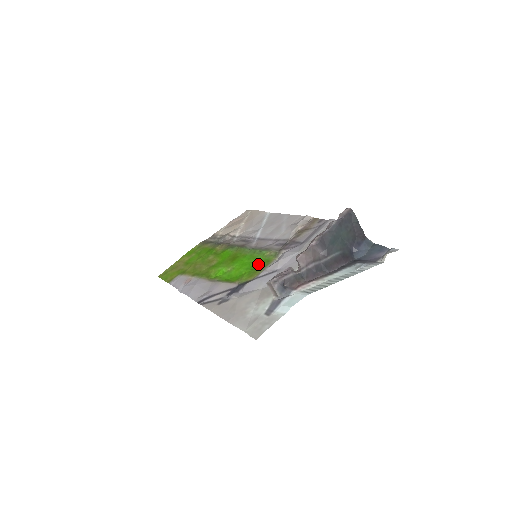
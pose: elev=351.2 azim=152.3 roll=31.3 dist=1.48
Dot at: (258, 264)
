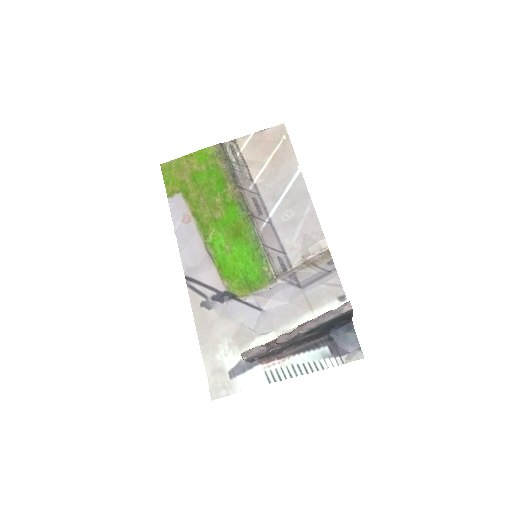
Dot at: (252, 276)
